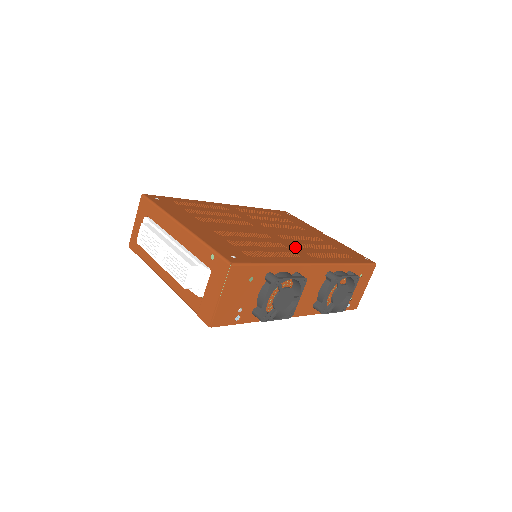
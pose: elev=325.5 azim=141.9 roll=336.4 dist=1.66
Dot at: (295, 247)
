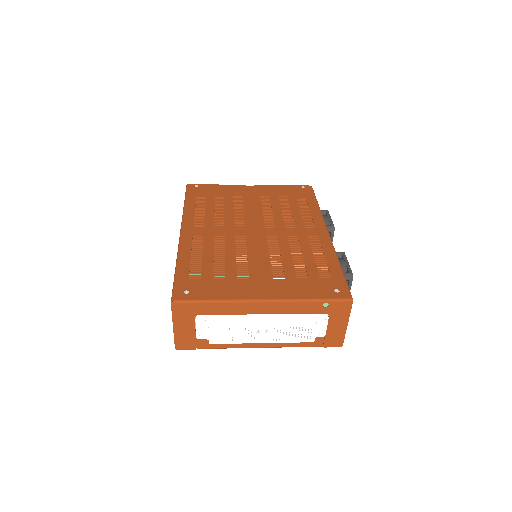
Dot at: (295, 229)
